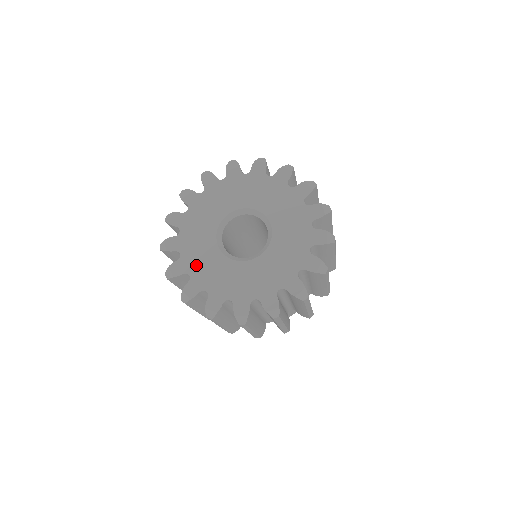
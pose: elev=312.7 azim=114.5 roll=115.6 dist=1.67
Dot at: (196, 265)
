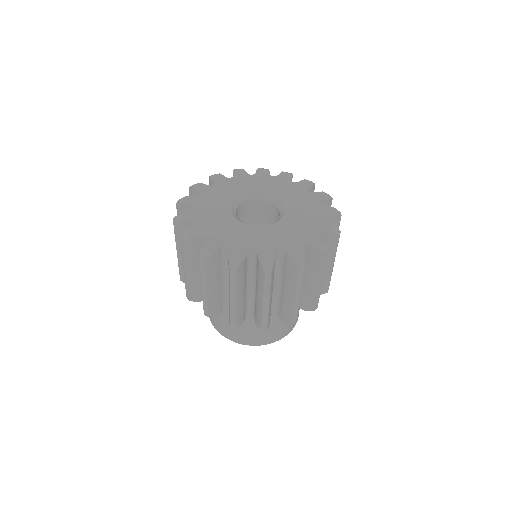
Dot at: (211, 195)
